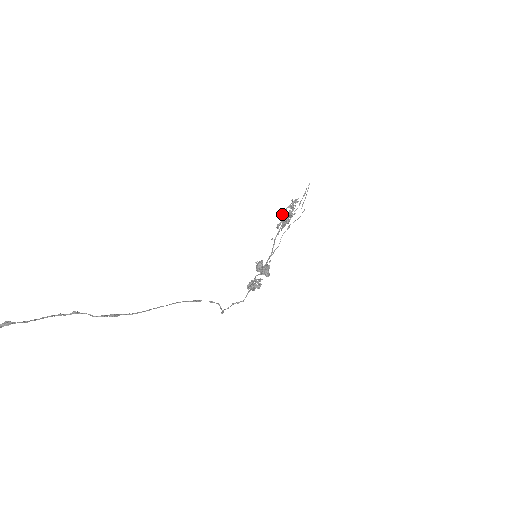
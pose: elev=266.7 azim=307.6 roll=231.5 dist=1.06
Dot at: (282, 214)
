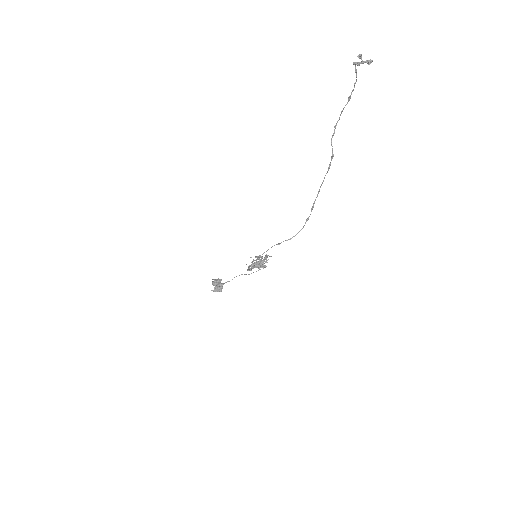
Dot at: (260, 255)
